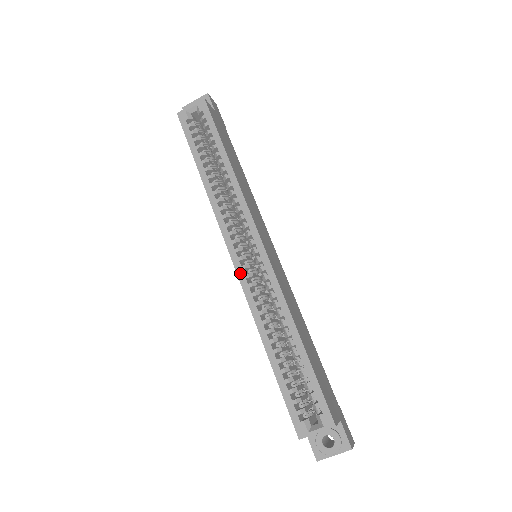
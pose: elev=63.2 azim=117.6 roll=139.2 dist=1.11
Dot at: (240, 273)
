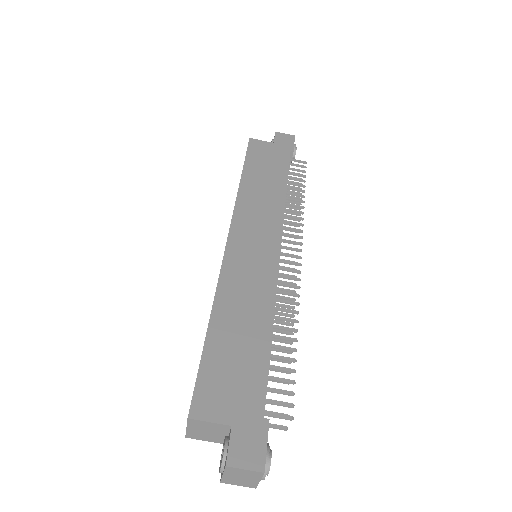
Dot at: occluded
